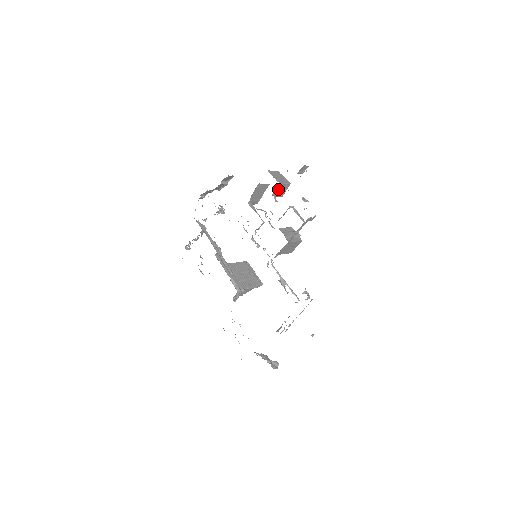
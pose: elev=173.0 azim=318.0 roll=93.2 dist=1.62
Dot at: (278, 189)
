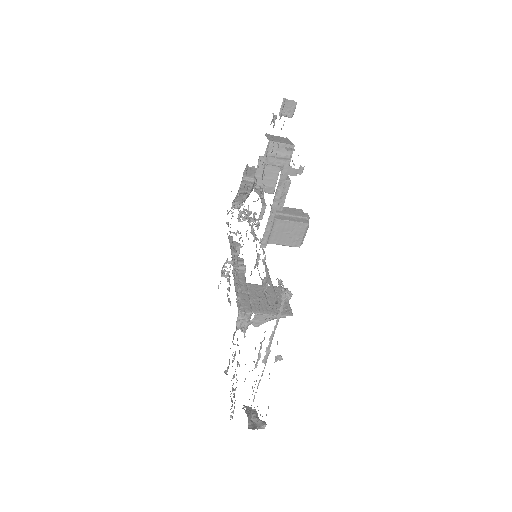
Dot at: (272, 152)
